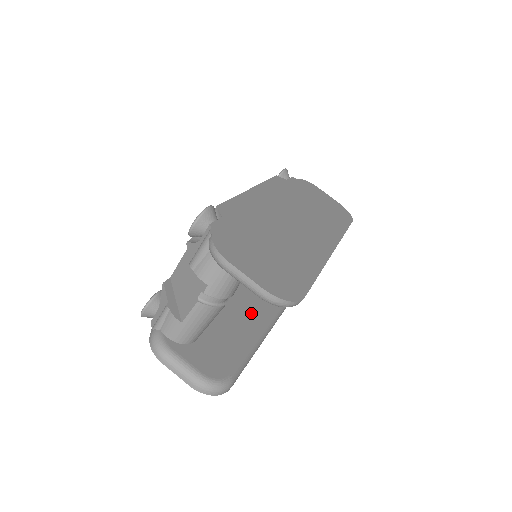
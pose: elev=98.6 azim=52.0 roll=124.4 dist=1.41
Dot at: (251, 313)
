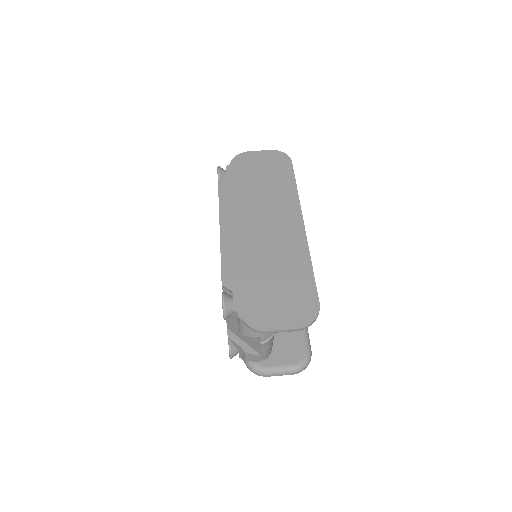
Dot at: occluded
